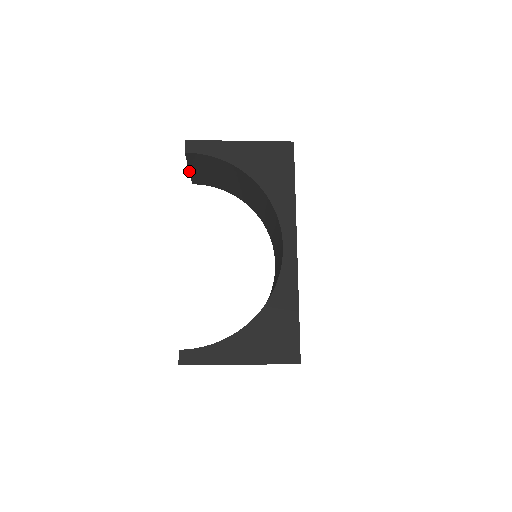
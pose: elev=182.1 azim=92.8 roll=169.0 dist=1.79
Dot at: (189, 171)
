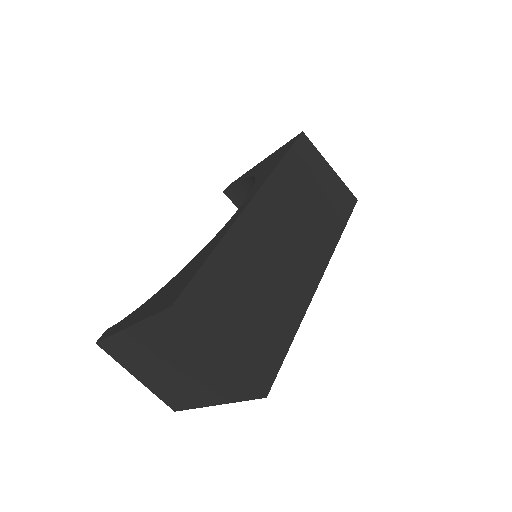
Dot at: occluded
